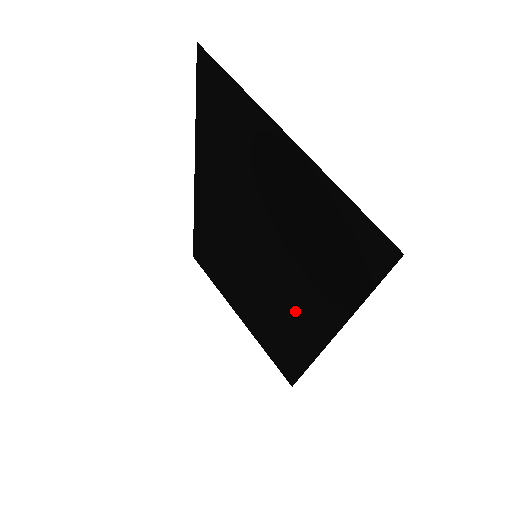
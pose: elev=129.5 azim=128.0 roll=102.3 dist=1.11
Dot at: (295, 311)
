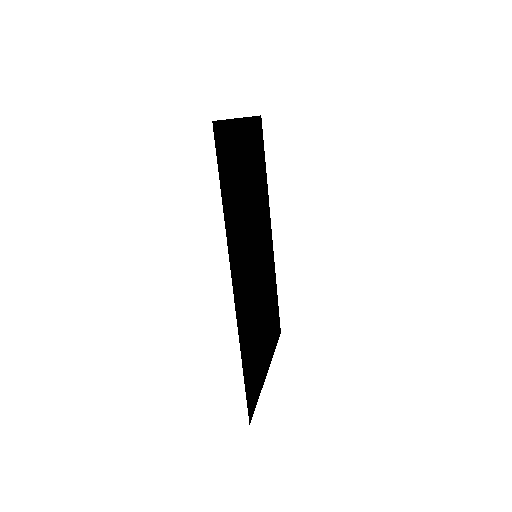
Dot at: (244, 284)
